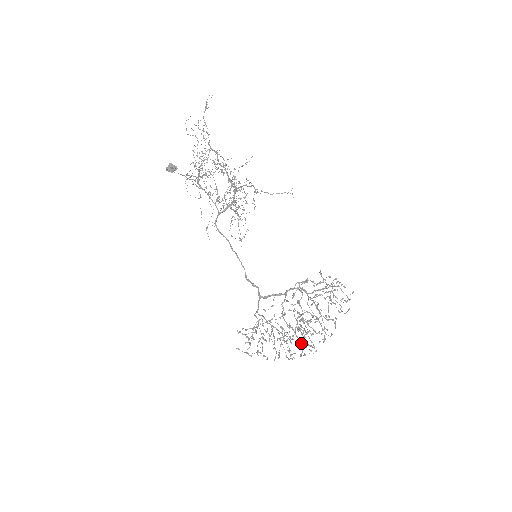
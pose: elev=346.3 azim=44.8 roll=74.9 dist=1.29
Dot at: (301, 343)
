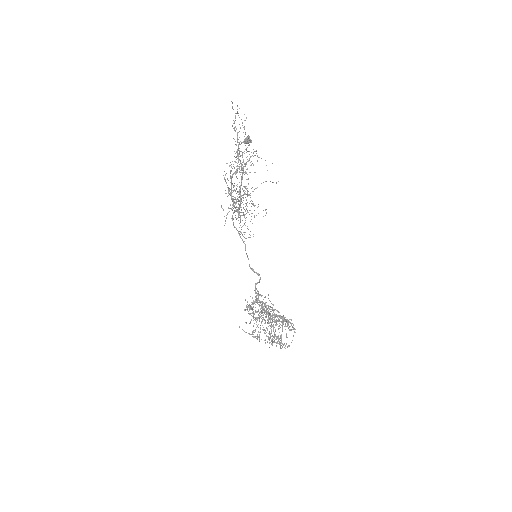
Dot at: (273, 336)
